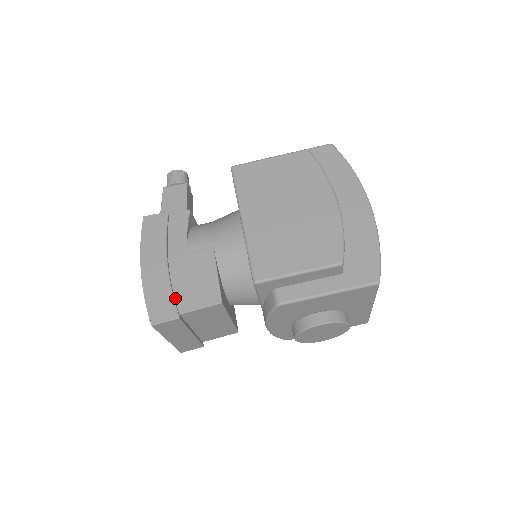
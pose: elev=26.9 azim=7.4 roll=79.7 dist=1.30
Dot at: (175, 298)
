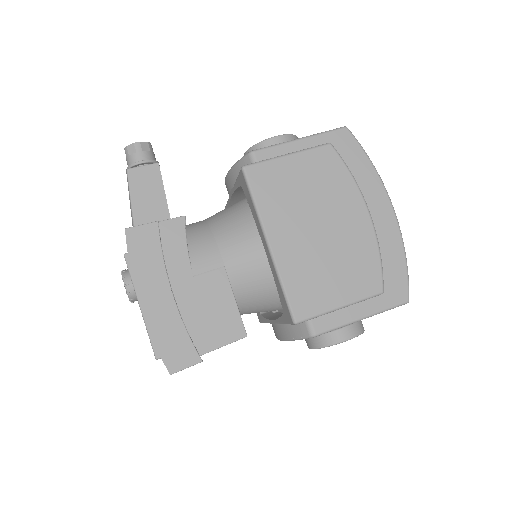
Dot at: (191, 336)
